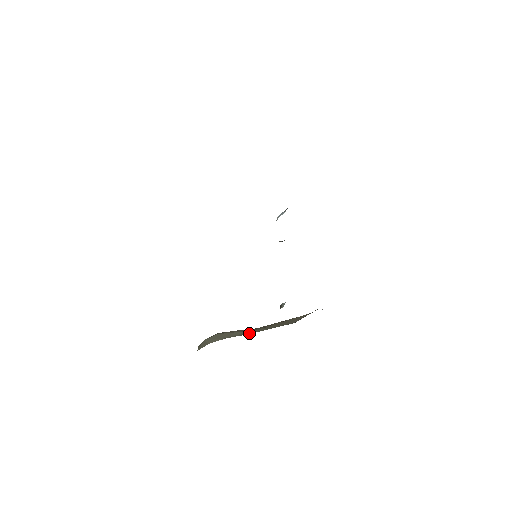
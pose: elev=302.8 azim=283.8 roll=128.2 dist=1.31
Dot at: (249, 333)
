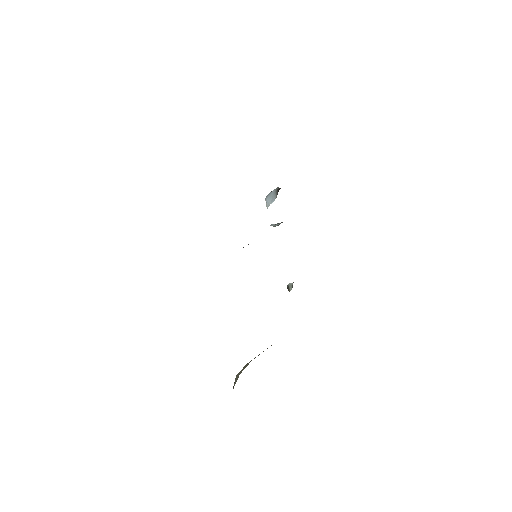
Dot at: occluded
